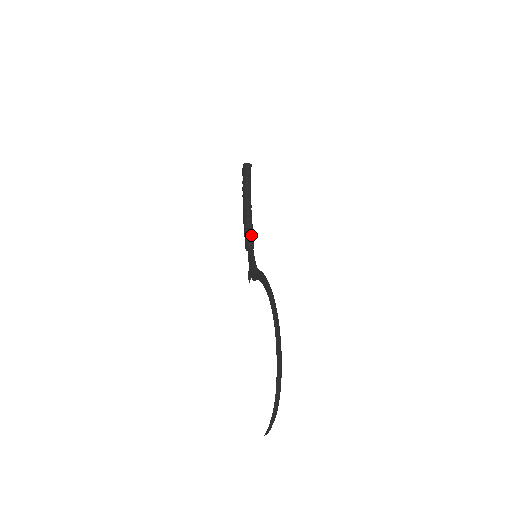
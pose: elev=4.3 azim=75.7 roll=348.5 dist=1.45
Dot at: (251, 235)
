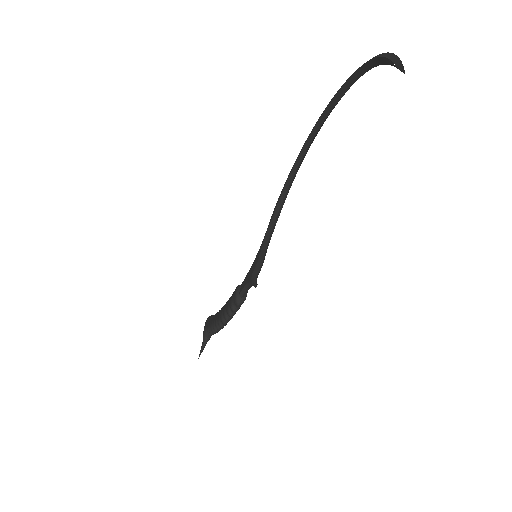
Dot at: occluded
